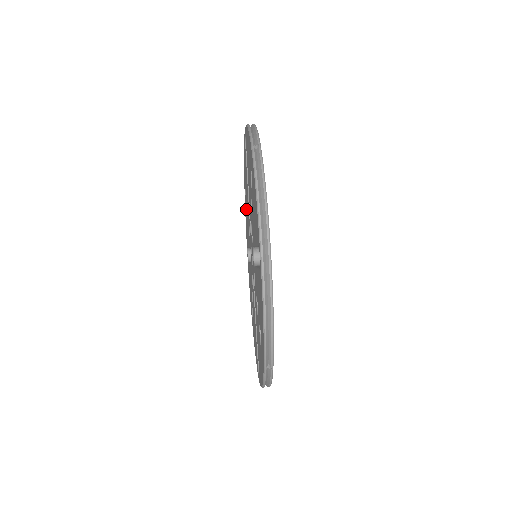
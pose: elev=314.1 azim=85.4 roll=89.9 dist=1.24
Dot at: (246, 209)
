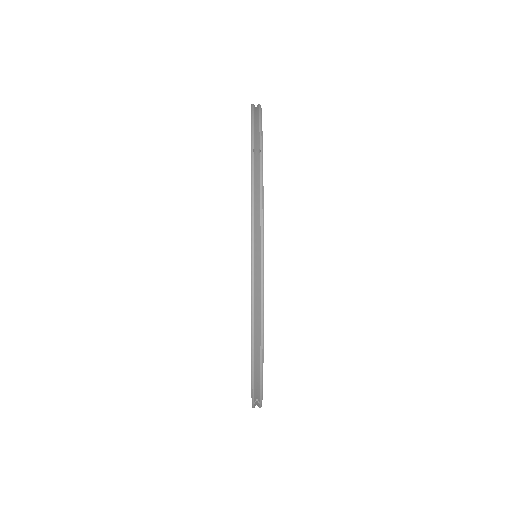
Dot at: occluded
